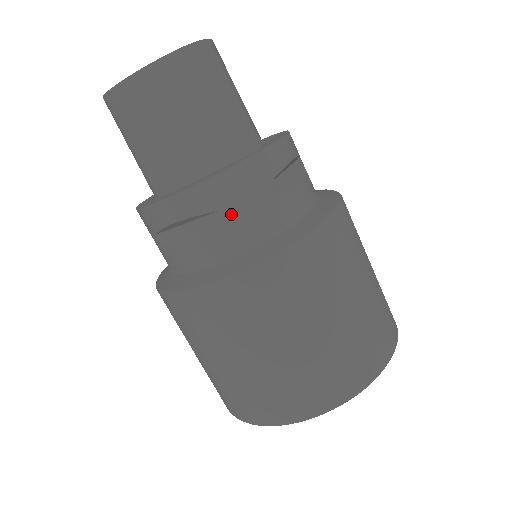
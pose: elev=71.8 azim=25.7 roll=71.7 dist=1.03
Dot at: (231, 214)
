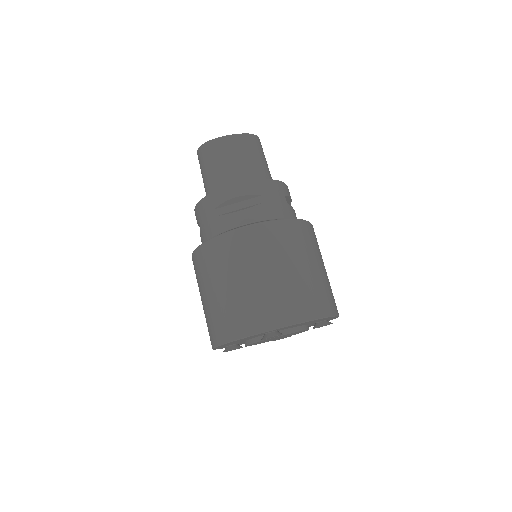
Dot at: (267, 199)
